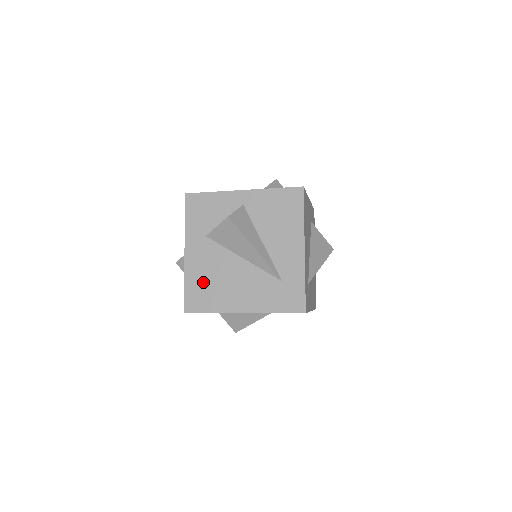
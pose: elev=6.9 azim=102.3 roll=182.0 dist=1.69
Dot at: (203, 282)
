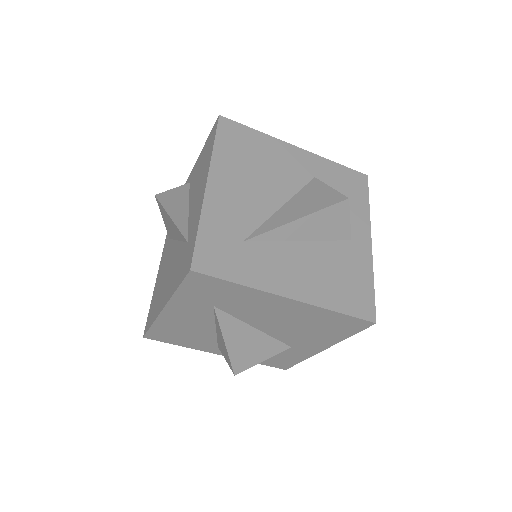
Dot at: (157, 291)
